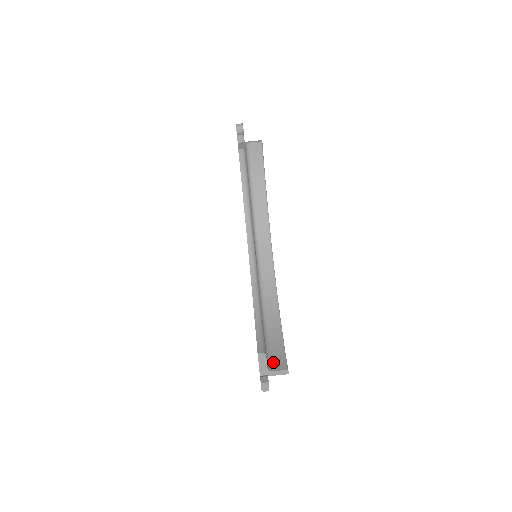
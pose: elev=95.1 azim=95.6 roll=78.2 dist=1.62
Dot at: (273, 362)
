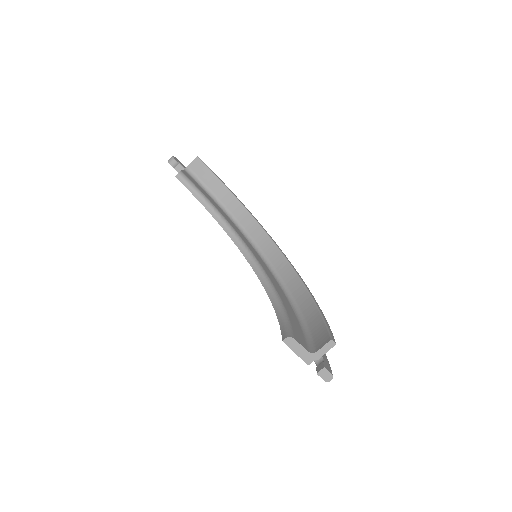
Dot at: (316, 343)
